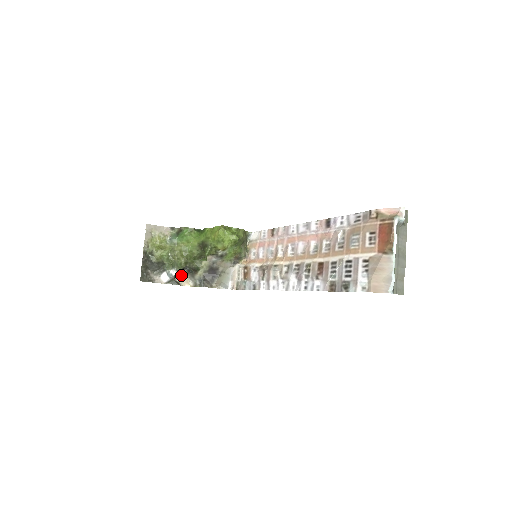
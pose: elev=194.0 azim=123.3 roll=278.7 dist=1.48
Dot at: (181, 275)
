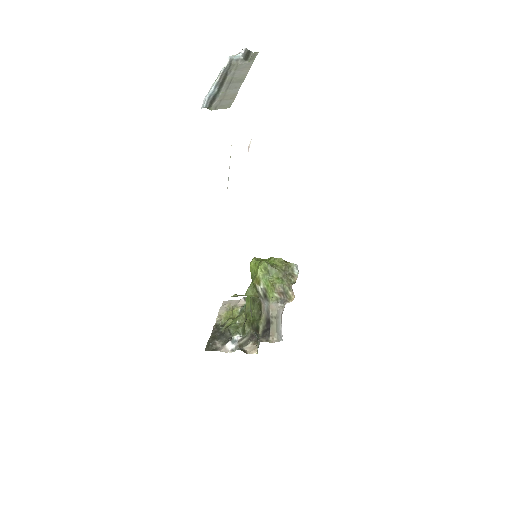
Dot at: (251, 344)
